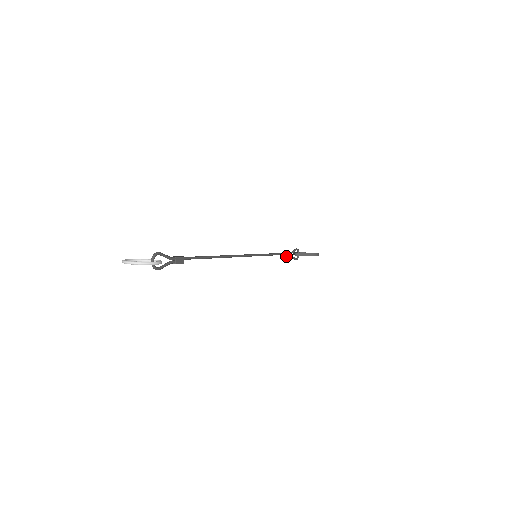
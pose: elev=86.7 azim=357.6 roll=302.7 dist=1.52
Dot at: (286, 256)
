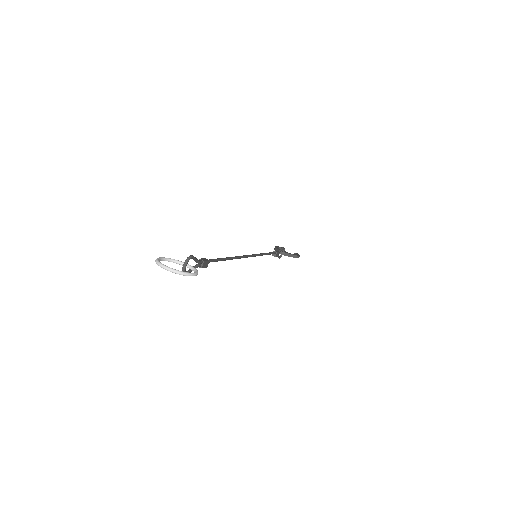
Dot at: (275, 255)
